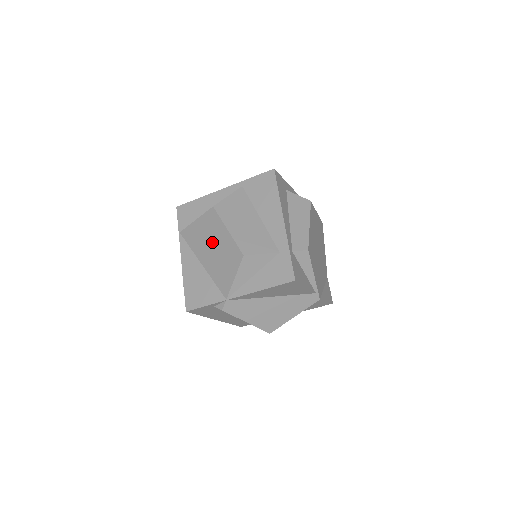
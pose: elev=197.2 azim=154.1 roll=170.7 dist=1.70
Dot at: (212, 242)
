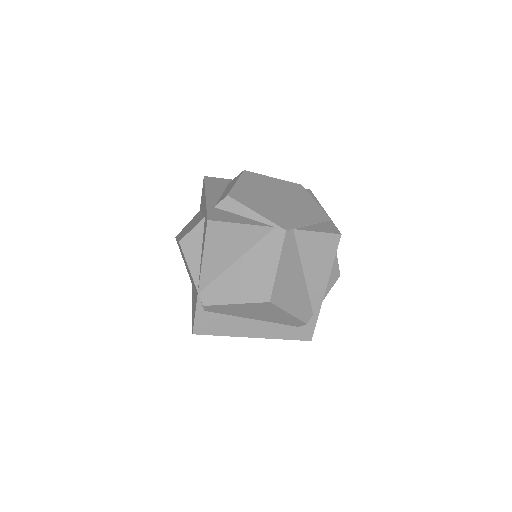
Dot at: occluded
